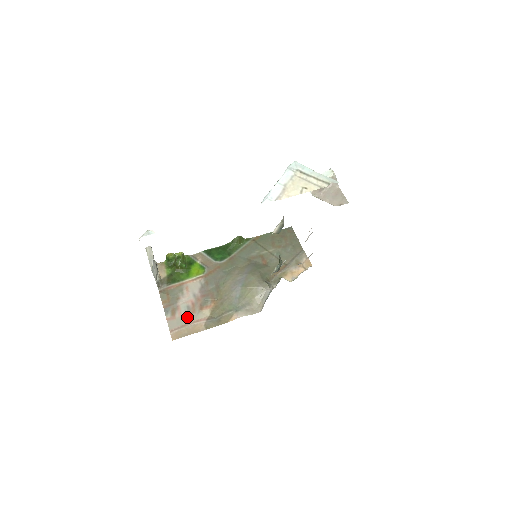
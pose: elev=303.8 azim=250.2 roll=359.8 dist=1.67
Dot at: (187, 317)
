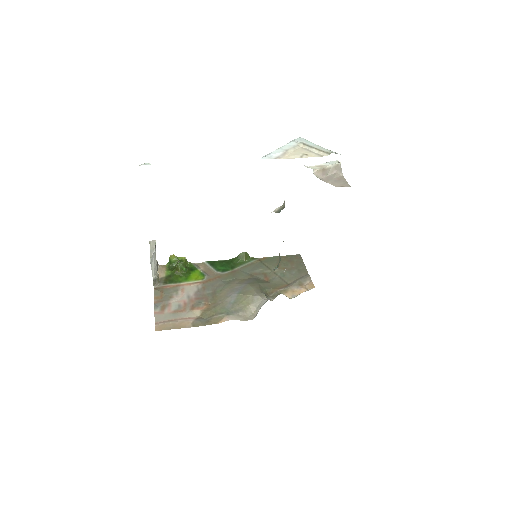
Dot at: (176, 314)
